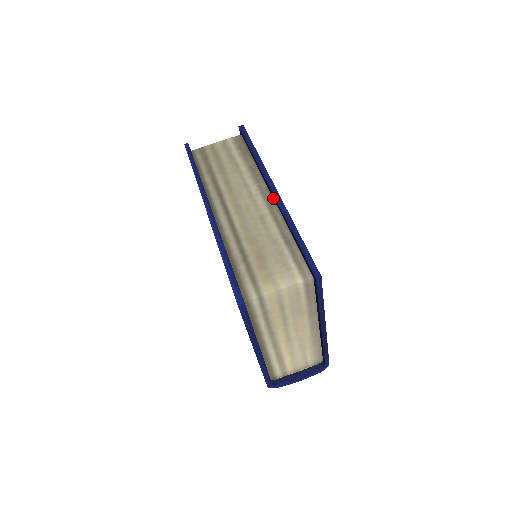
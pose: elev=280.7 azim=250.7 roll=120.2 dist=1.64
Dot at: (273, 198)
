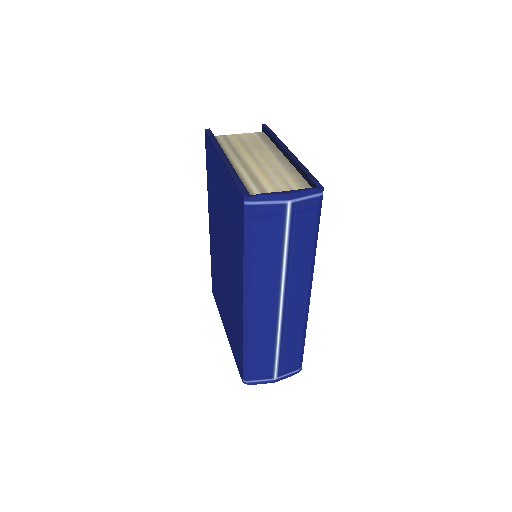
Dot at: occluded
